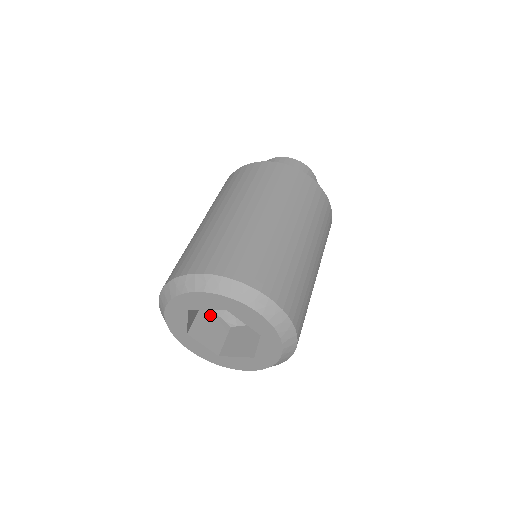
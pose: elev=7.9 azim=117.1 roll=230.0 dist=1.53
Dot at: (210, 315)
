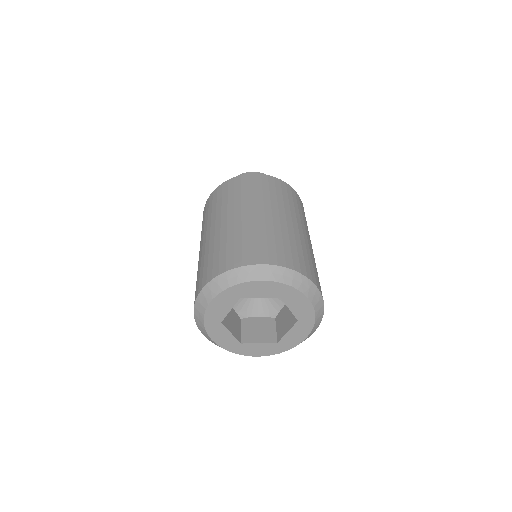
Dot at: occluded
